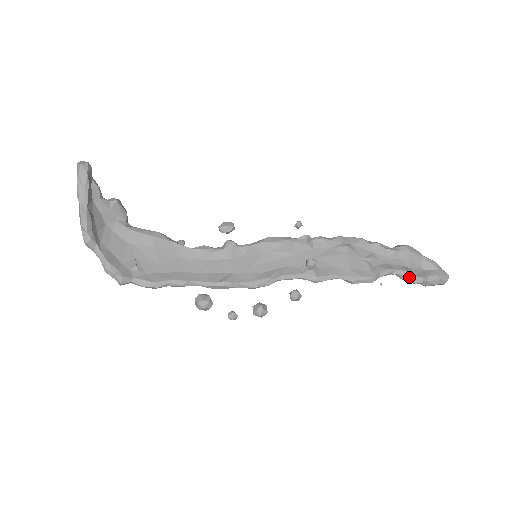
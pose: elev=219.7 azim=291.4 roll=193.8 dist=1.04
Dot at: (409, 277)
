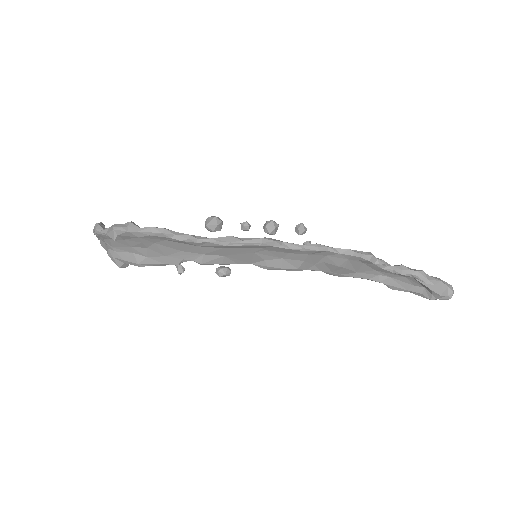
Dot at: (407, 267)
